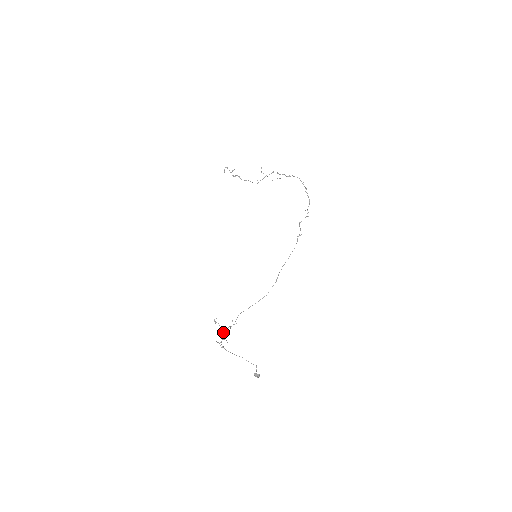
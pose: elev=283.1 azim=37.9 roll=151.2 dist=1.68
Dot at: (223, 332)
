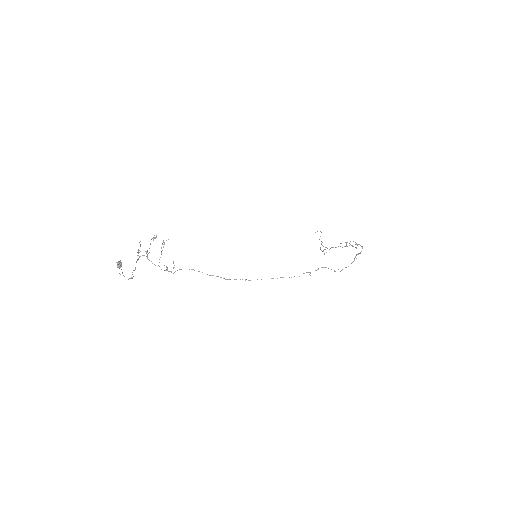
Dot at: (154, 238)
